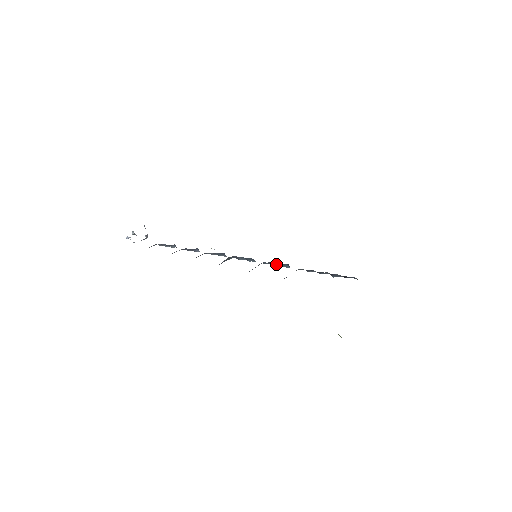
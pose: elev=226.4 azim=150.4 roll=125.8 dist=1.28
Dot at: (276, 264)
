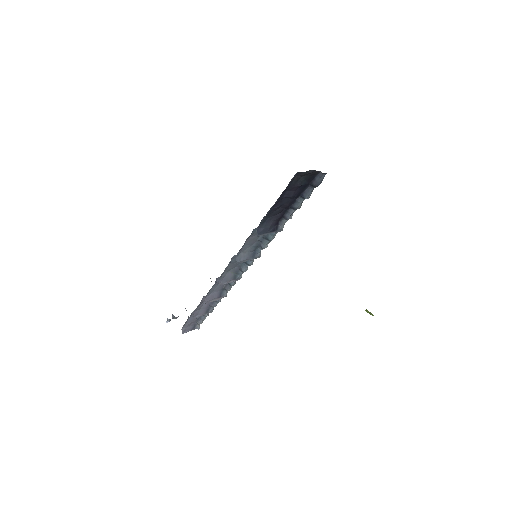
Dot at: (265, 241)
